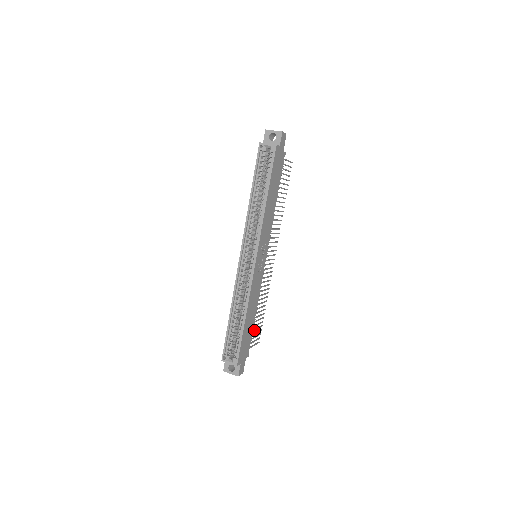
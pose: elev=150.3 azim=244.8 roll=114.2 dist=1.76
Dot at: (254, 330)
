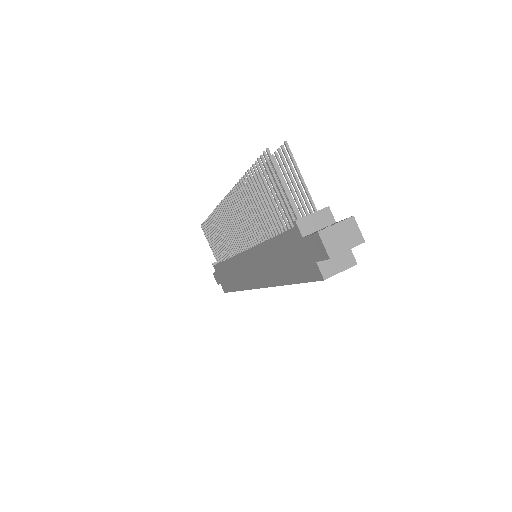
Dot at: occluded
